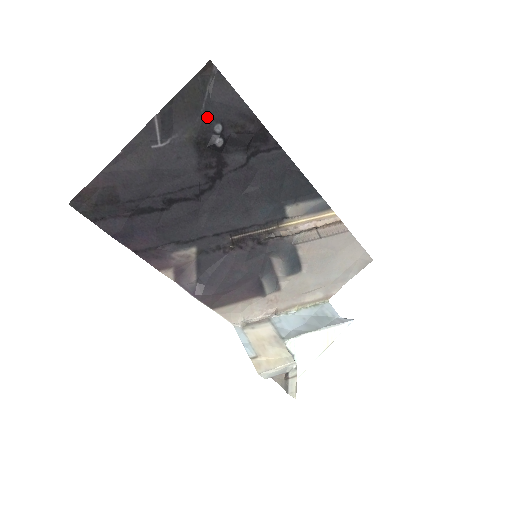
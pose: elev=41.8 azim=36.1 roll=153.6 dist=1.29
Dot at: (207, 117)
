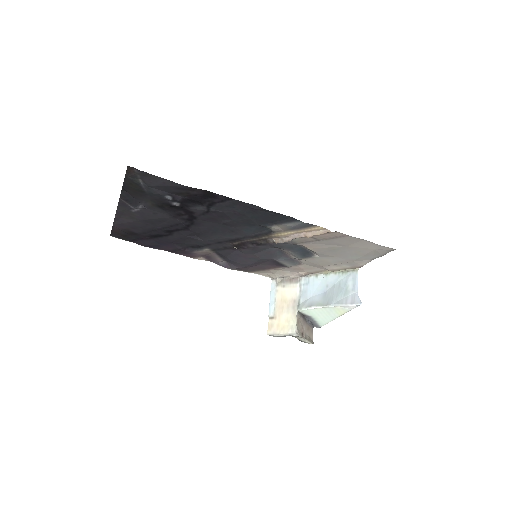
Dot at: (154, 195)
